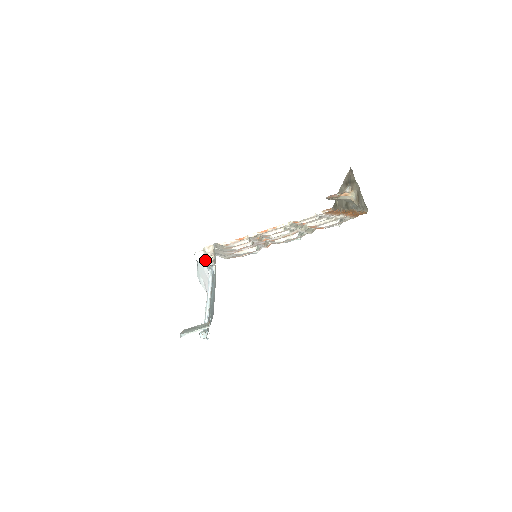
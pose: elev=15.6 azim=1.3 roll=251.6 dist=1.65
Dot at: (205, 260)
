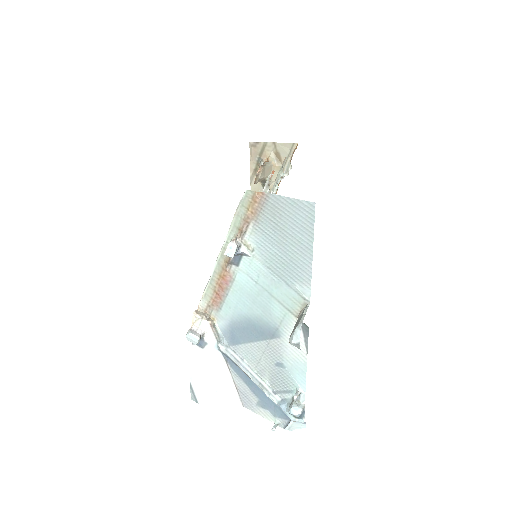
Dot at: (229, 243)
